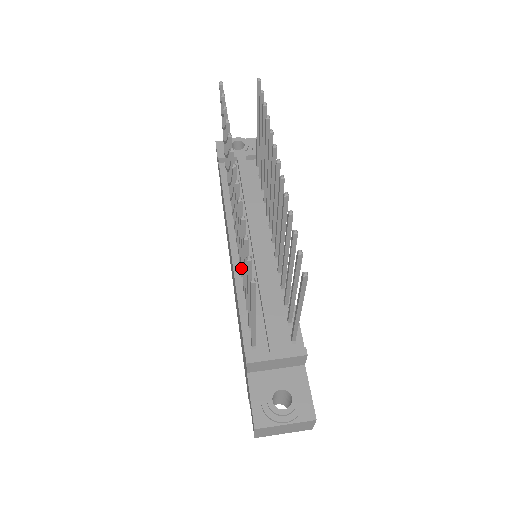
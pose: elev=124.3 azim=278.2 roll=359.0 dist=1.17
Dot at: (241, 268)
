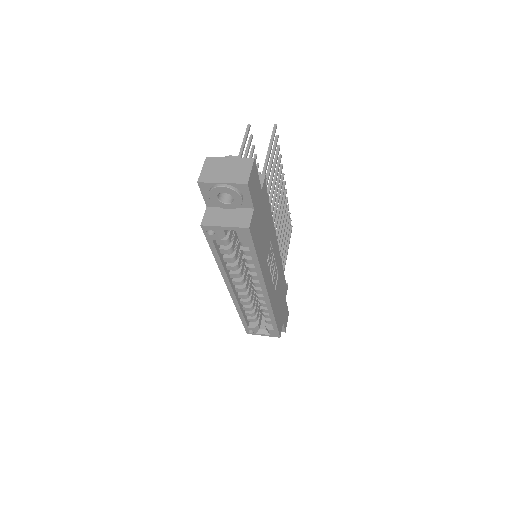
Dot at: occluded
